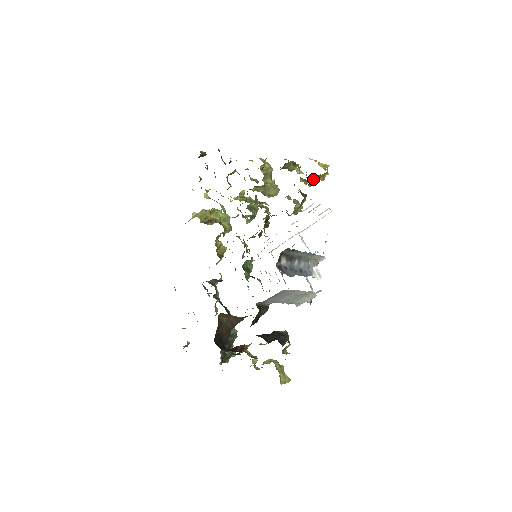
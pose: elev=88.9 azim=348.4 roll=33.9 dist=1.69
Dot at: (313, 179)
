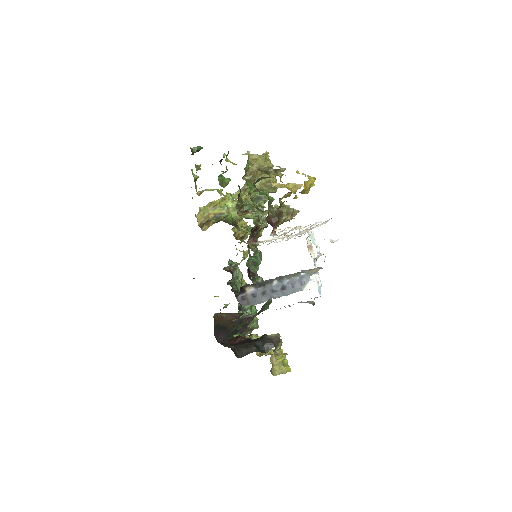
Dot at: (279, 206)
